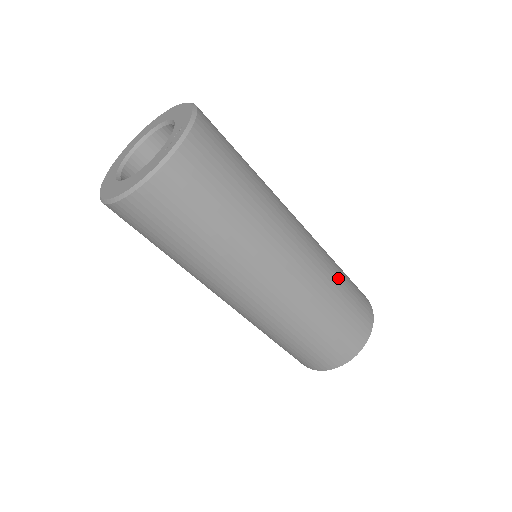
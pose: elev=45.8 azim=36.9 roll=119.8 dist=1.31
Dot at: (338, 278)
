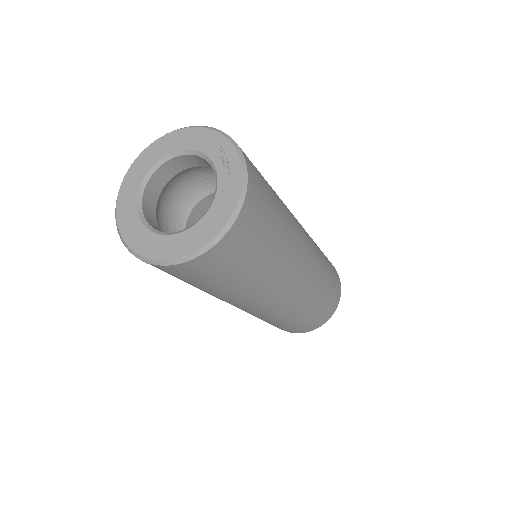
Dot at: occluded
